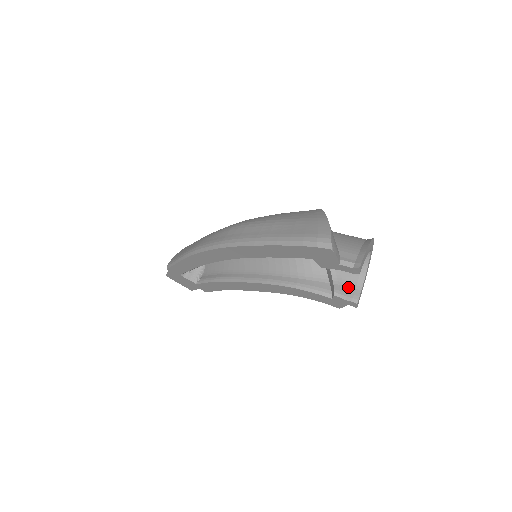
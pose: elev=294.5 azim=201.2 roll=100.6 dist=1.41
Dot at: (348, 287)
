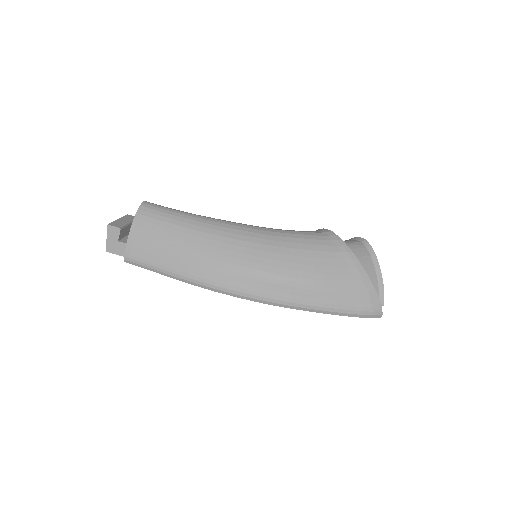
Dot at: occluded
